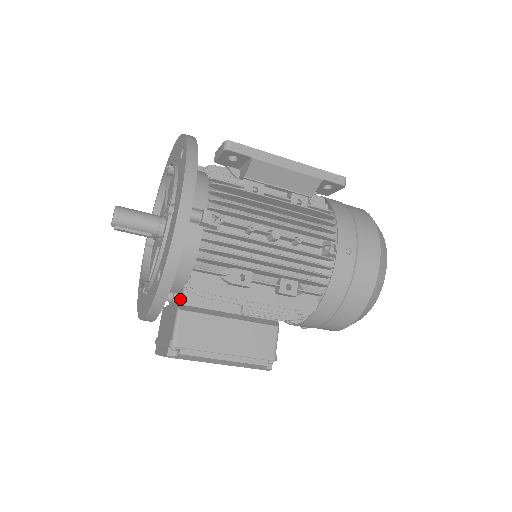
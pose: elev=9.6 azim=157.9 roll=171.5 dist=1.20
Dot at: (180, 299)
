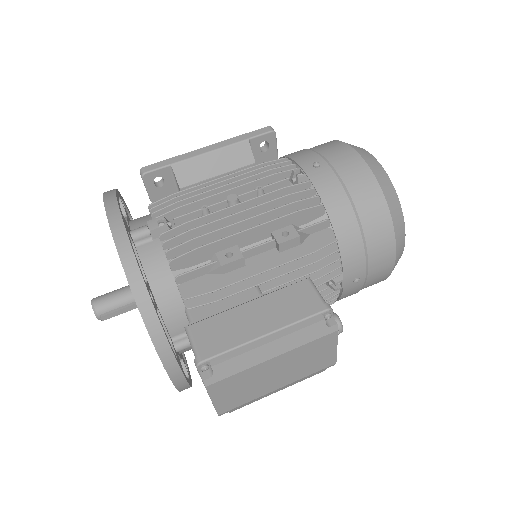
Dot at: occluded
